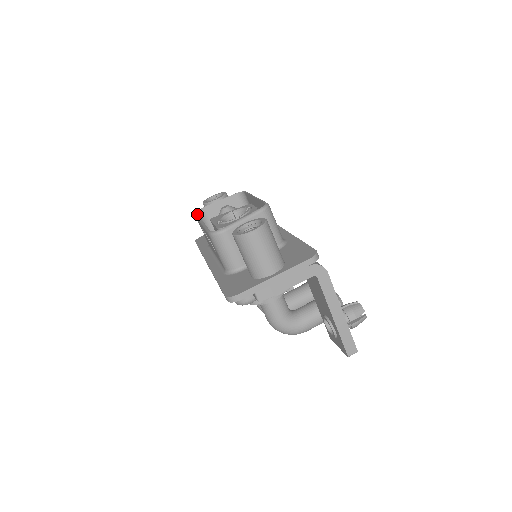
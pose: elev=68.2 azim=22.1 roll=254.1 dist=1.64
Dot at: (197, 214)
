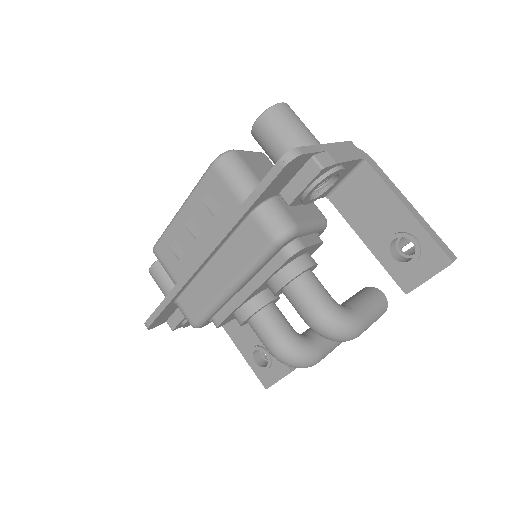
Dot at: occluded
